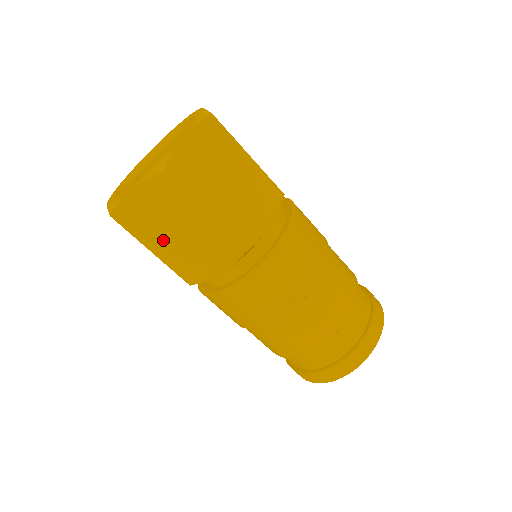
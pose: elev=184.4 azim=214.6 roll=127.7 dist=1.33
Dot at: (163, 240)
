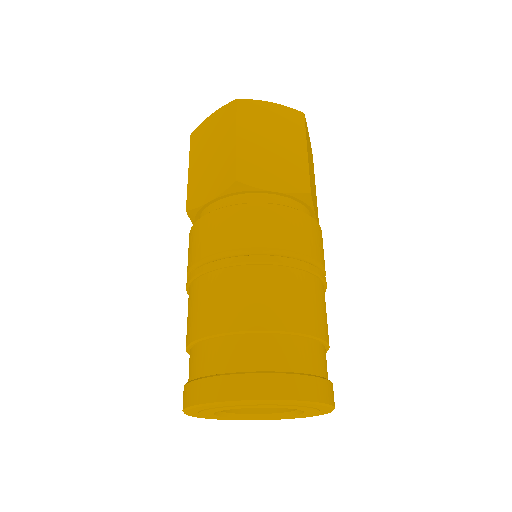
Dot at: (256, 139)
